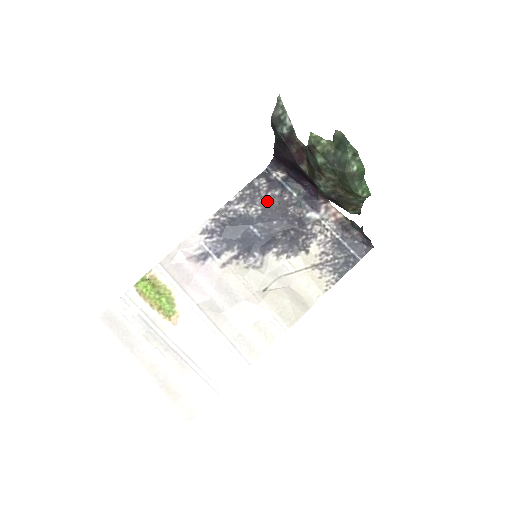
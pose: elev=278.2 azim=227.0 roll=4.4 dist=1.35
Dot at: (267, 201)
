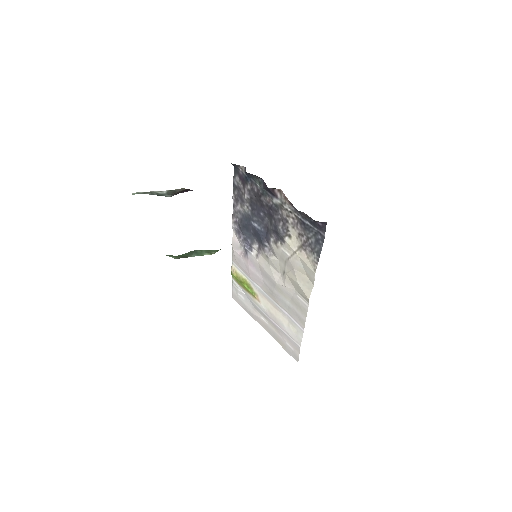
Dot at: (248, 197)
